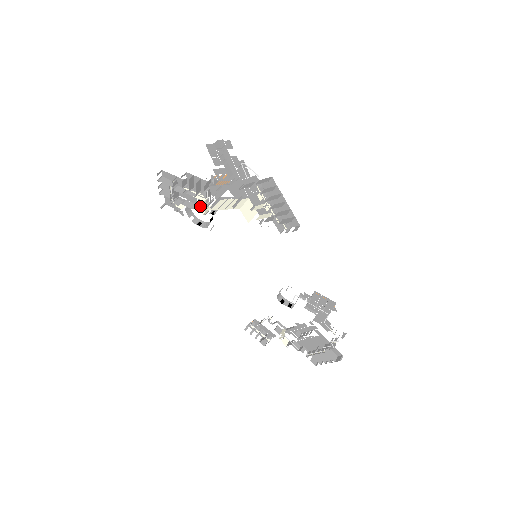
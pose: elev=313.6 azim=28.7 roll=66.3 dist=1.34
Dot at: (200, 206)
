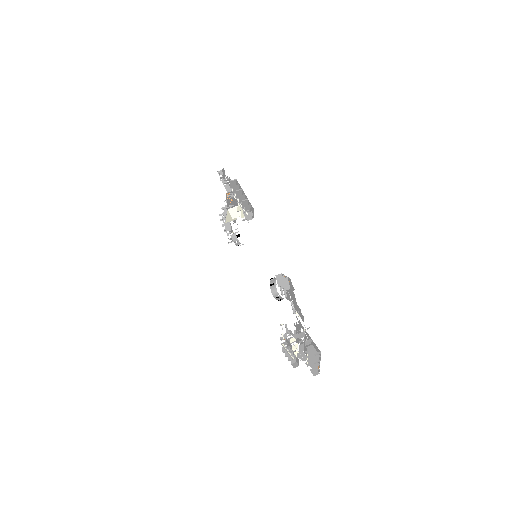
Dot at: occluded
